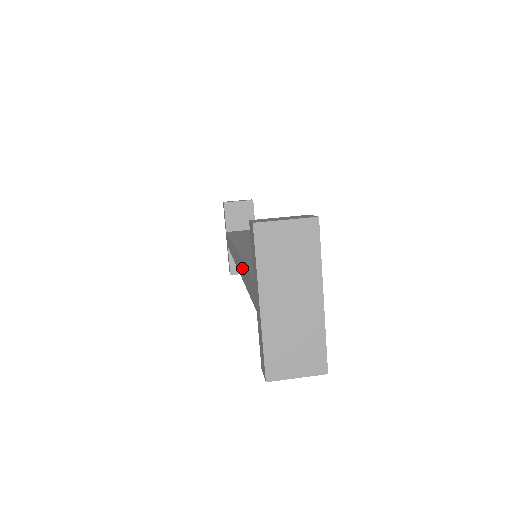
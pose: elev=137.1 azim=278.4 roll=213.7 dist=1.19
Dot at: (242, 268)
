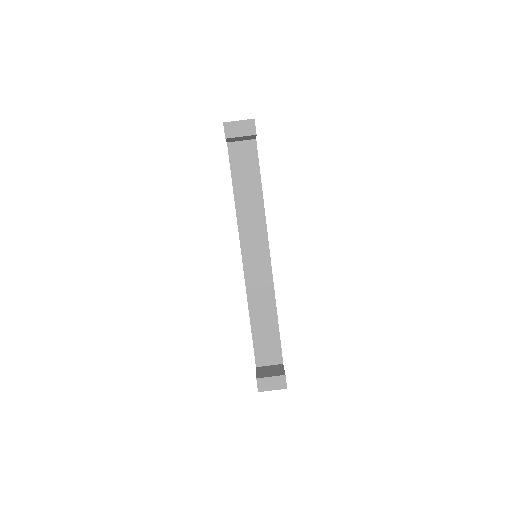
Dot at: (248, 306)
